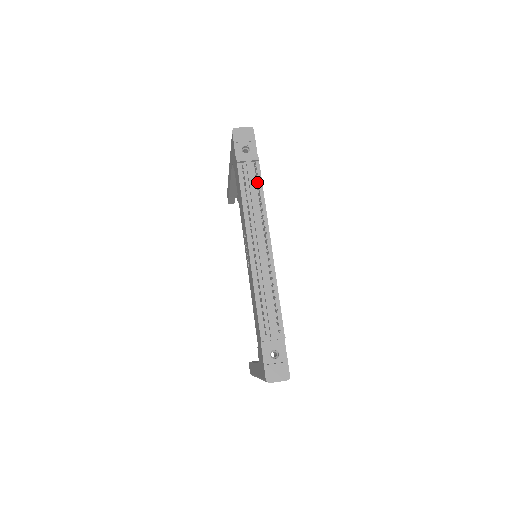
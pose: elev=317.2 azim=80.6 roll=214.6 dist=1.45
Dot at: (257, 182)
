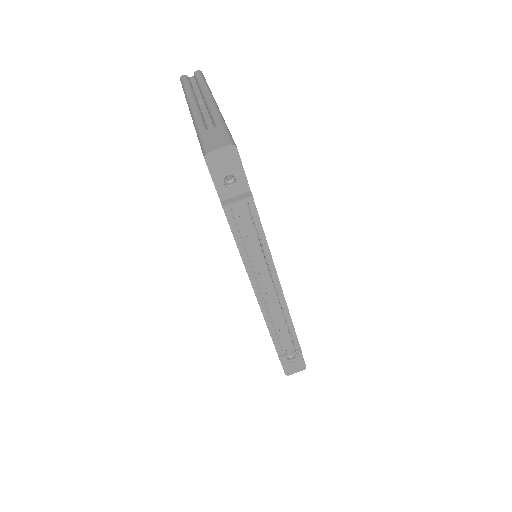
Dot at: occluded
